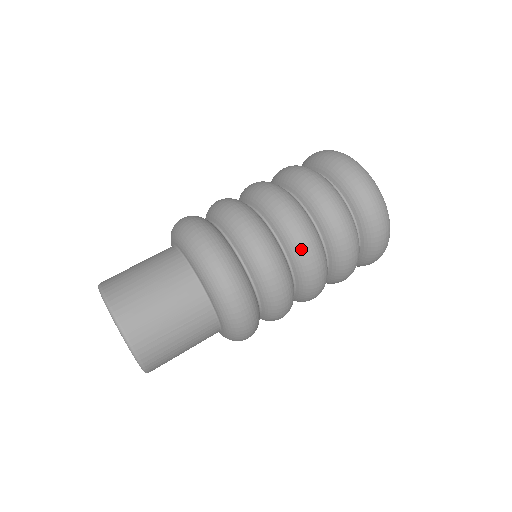
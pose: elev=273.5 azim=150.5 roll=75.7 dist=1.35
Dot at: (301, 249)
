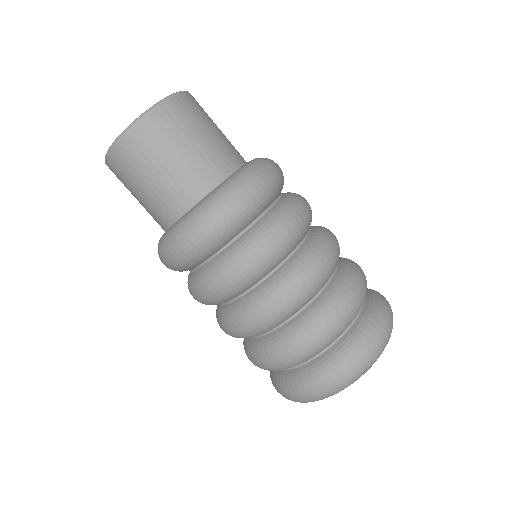
Dot at: (317, 252)
